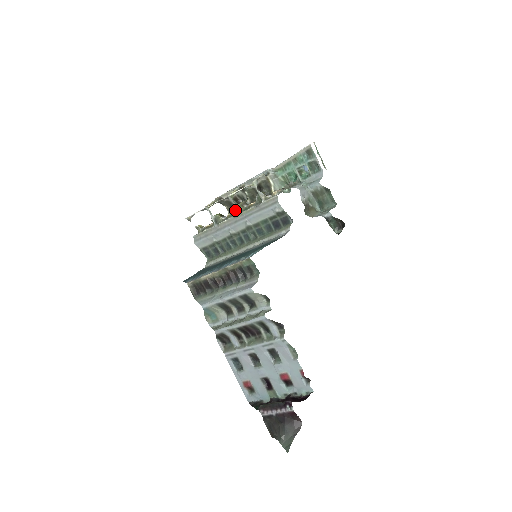
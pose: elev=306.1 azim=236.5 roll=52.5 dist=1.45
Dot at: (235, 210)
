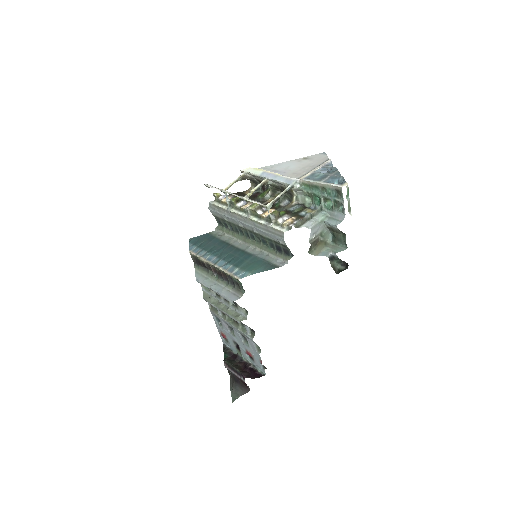
Dot at: (247, 211)
